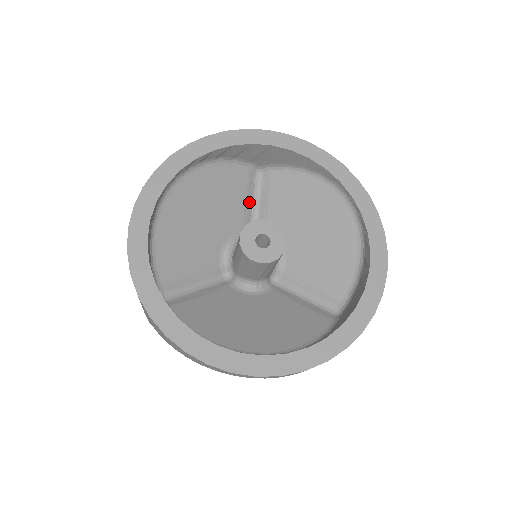
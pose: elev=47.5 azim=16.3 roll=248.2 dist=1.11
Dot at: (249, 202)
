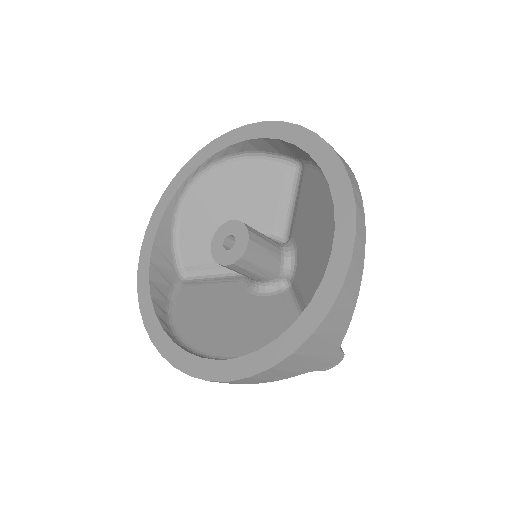
Dot at: (285, 198)
